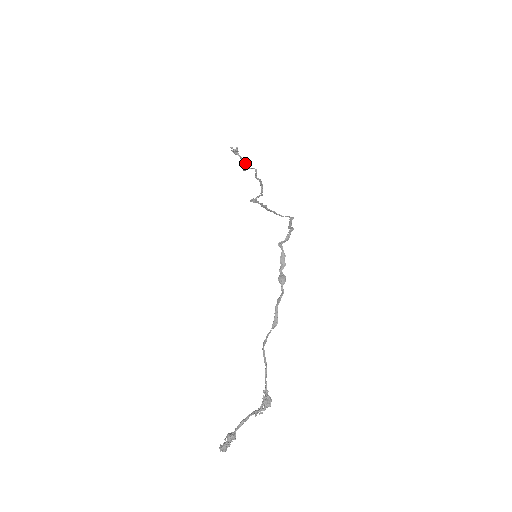
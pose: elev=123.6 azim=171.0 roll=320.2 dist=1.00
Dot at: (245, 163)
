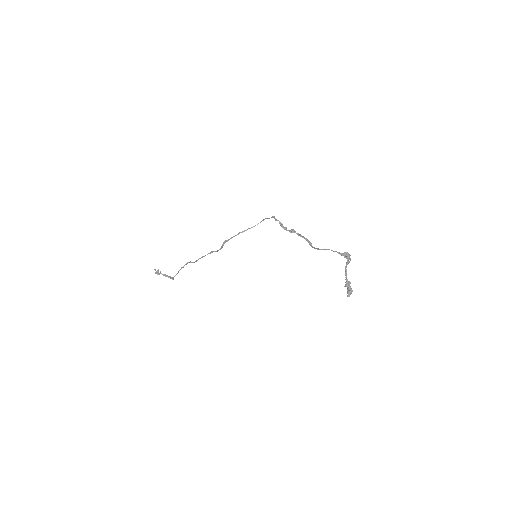
Dot at: (169, 277)
